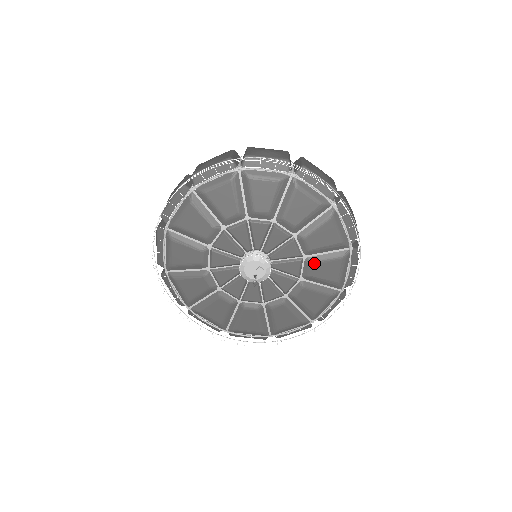
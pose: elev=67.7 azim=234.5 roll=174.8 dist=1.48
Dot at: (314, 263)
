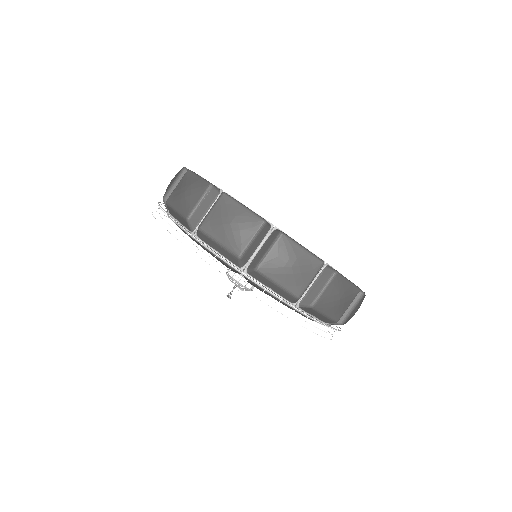
Dot at: occluded
